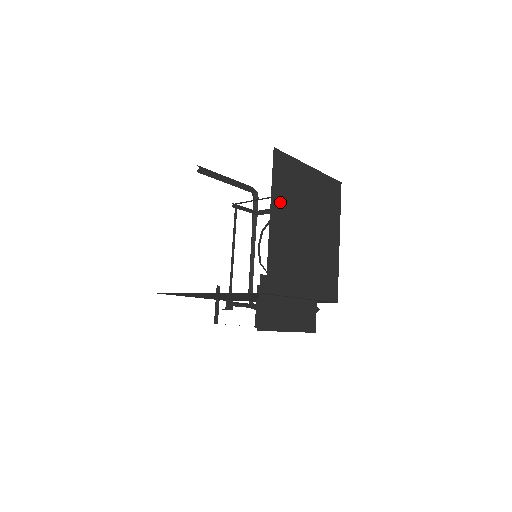
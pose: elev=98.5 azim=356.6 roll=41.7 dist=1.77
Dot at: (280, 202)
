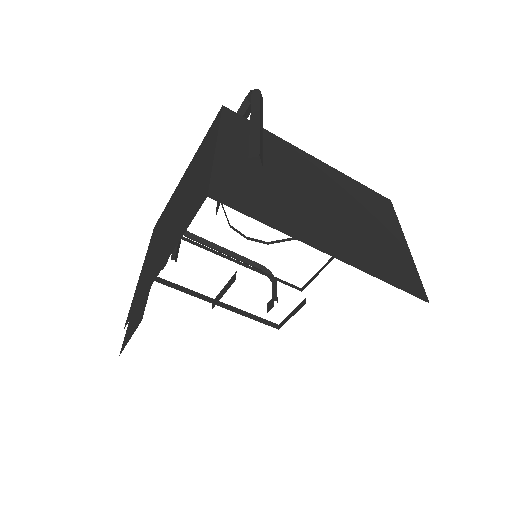
Dot at: occluded
